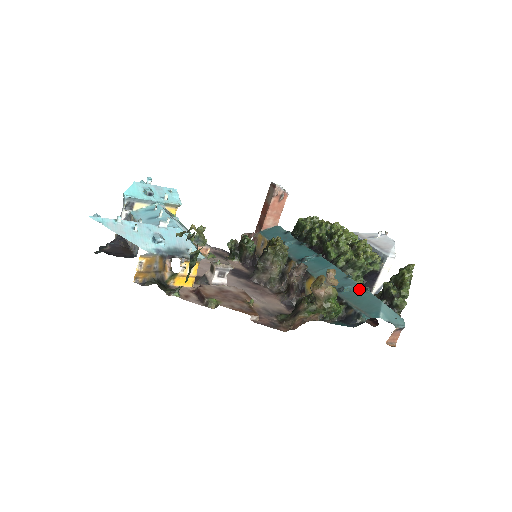
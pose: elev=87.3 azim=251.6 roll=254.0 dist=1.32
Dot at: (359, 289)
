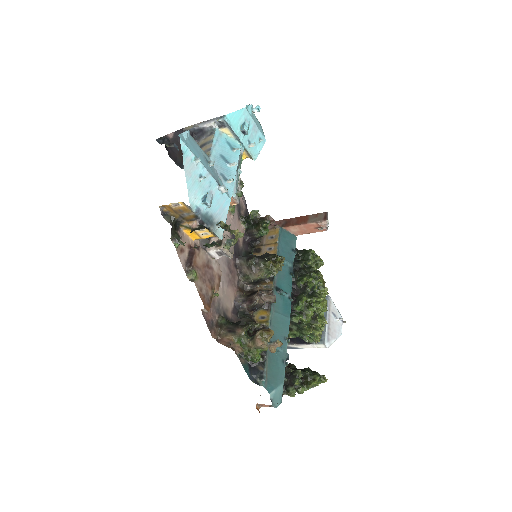
Dot at: (283, 357)
